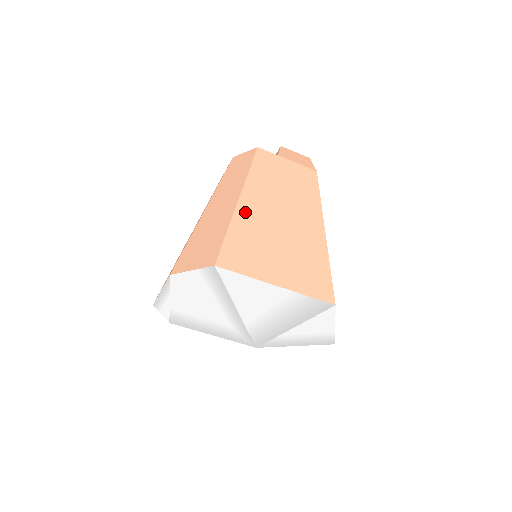
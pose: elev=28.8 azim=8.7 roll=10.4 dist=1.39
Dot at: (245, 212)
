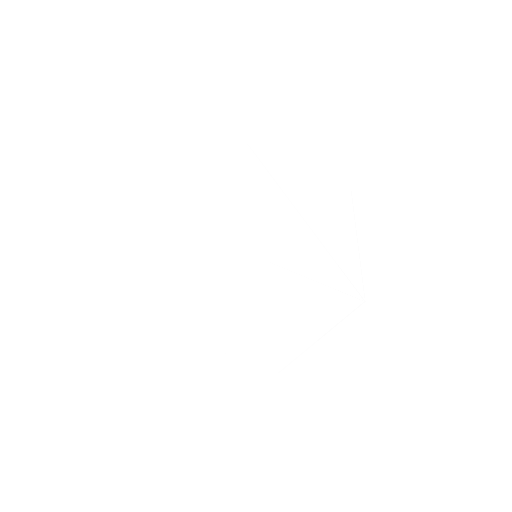
Dot at: occluded
